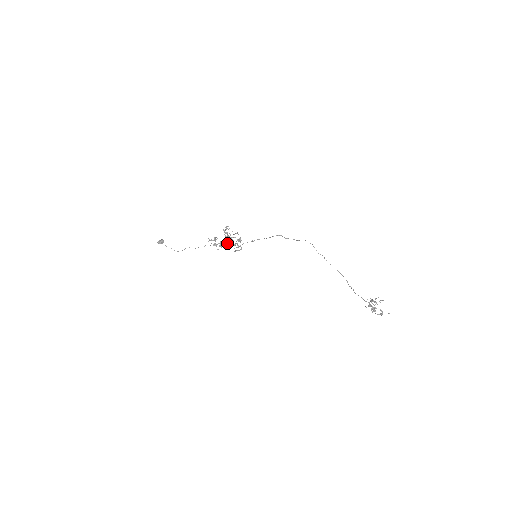
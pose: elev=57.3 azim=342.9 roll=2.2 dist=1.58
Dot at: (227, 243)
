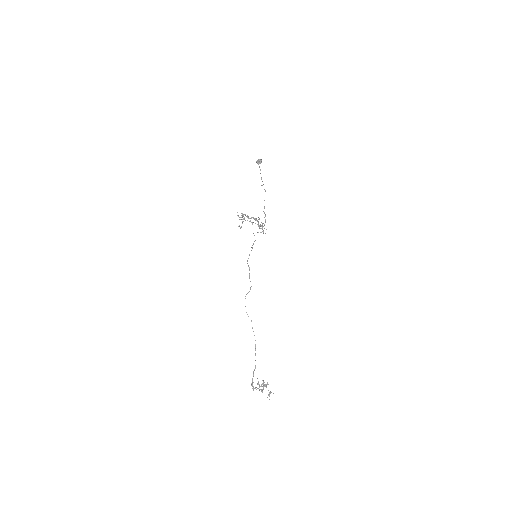
Dot at: occluded
